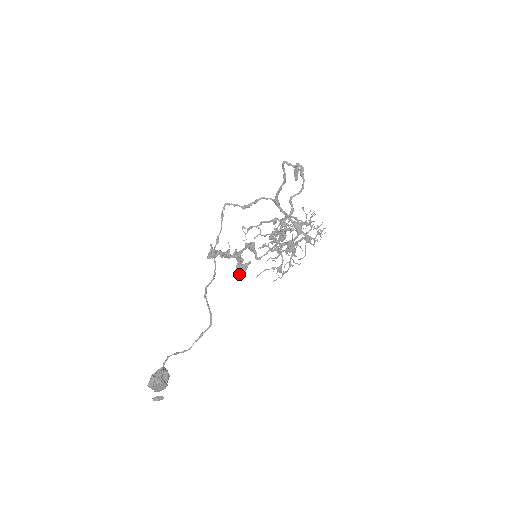
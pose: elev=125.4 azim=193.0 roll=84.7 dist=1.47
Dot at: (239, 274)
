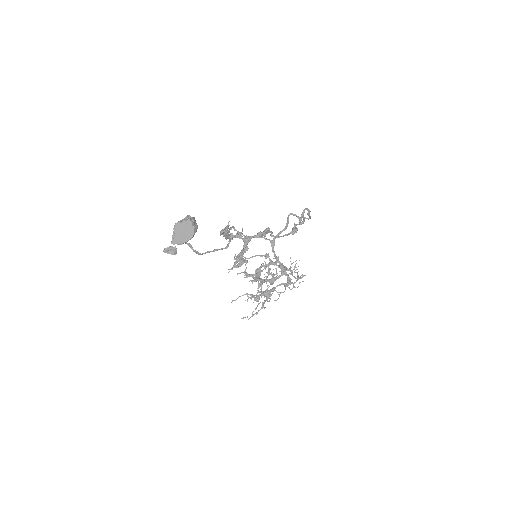
Dot at: (235, 265)
